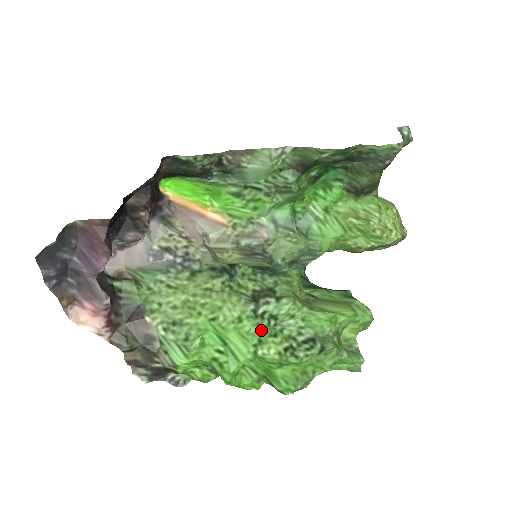
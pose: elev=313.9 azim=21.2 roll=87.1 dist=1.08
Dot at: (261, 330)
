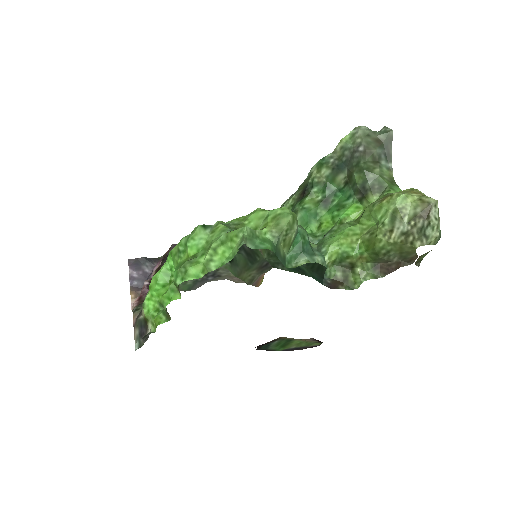
Dot at: occluded
